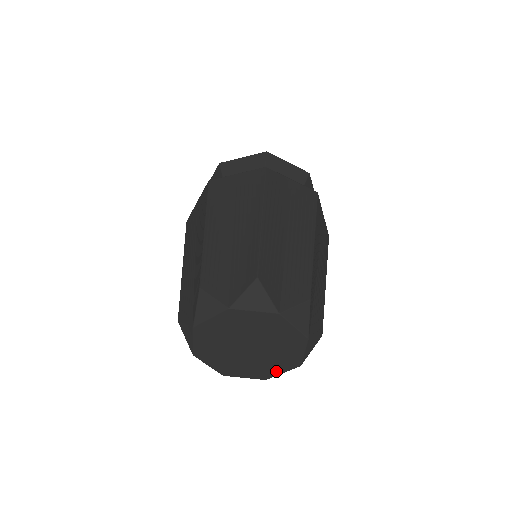
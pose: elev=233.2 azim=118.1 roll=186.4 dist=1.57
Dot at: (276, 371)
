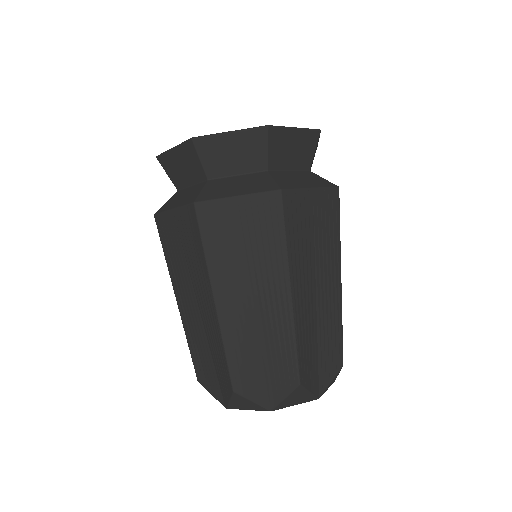
Dot at: occluded
